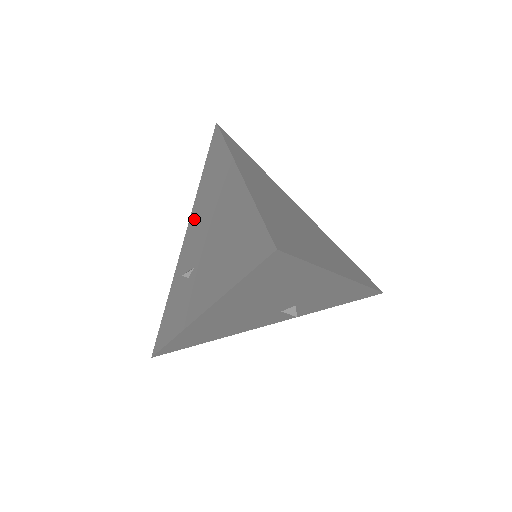
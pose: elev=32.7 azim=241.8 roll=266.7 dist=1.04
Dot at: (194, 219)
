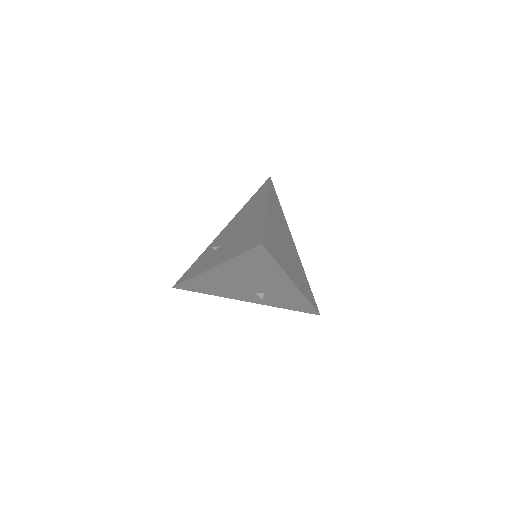
Dot at: (233, 222)
